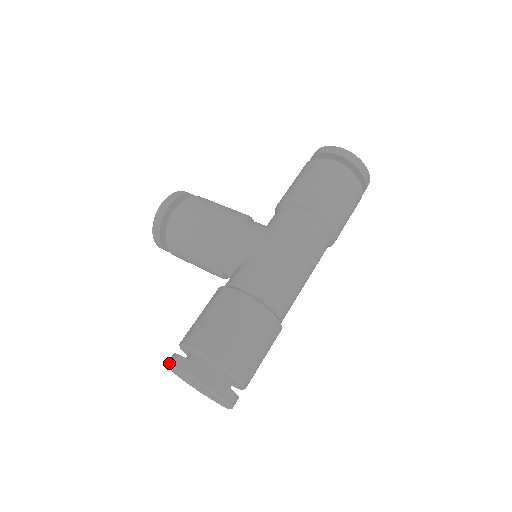
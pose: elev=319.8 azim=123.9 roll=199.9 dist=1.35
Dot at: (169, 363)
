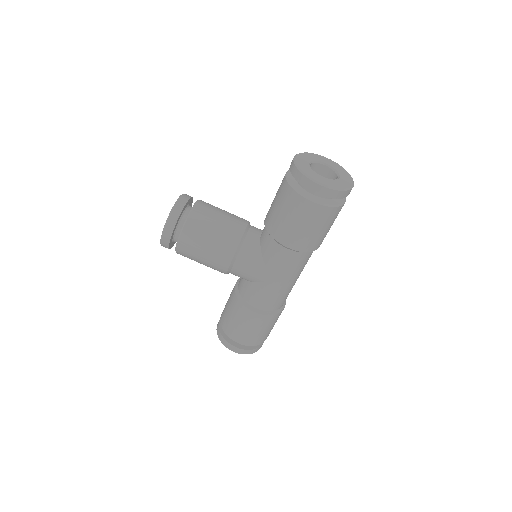
Dot at: (220, 340)
